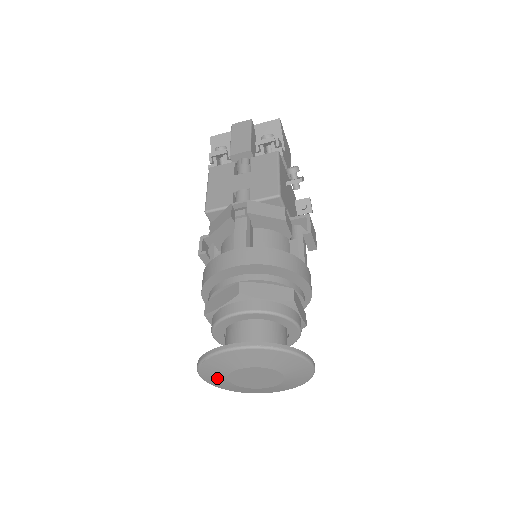
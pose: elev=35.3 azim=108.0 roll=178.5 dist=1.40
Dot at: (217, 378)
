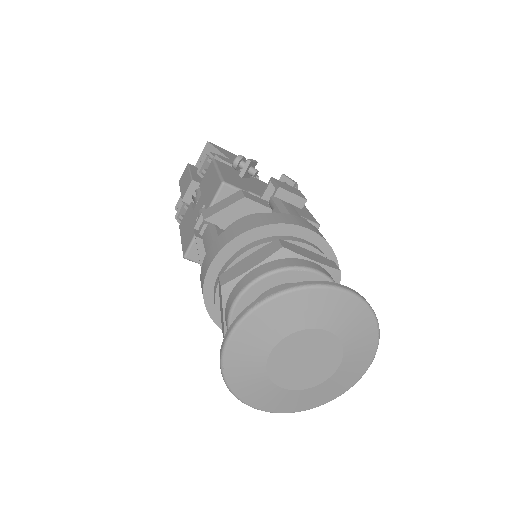
Dot at: (269, 395)
